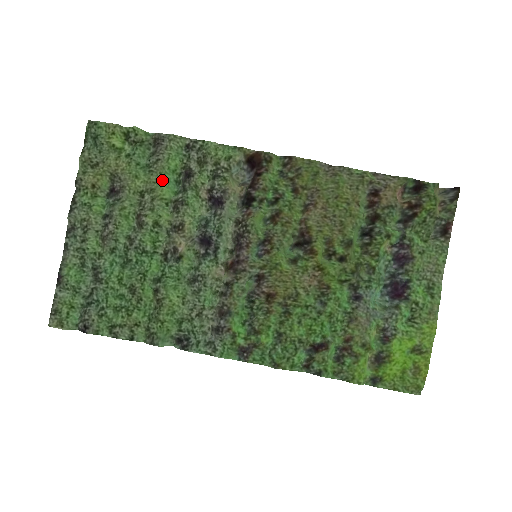
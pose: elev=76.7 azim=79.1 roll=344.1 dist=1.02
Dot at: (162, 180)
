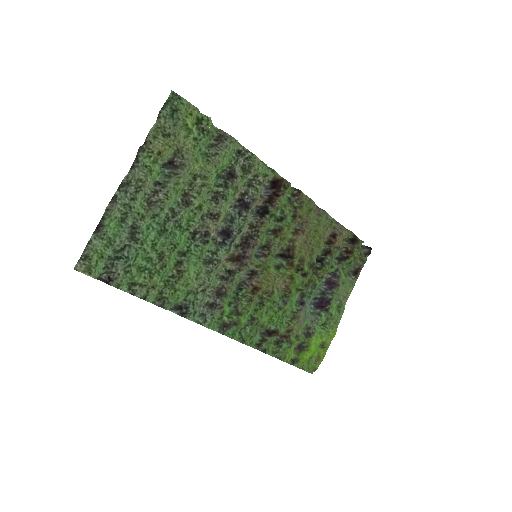
Dot at: (215, 172)
